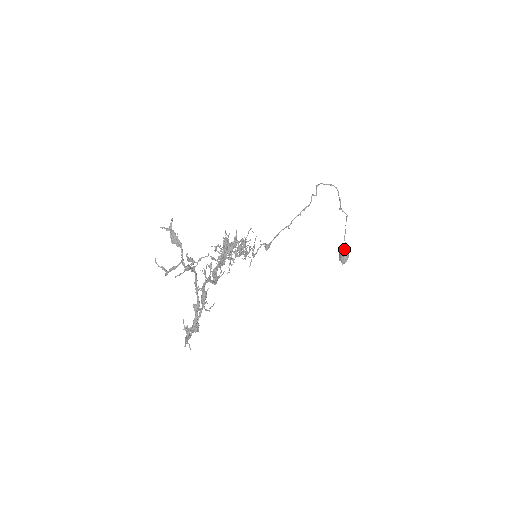
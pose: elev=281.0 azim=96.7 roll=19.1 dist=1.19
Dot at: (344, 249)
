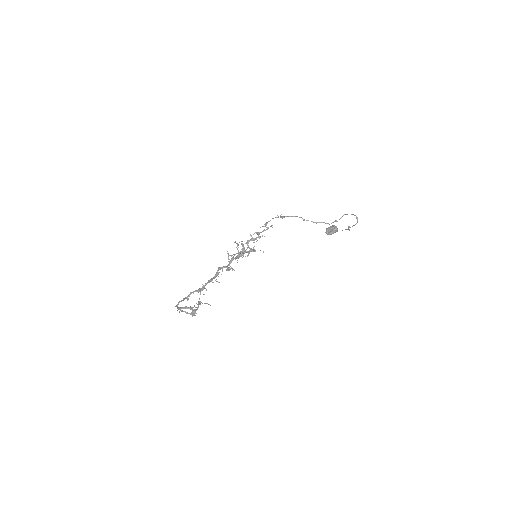
Dot at: (334, 231)
